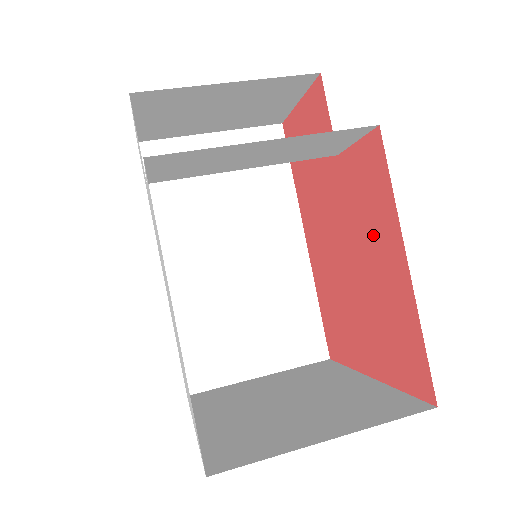
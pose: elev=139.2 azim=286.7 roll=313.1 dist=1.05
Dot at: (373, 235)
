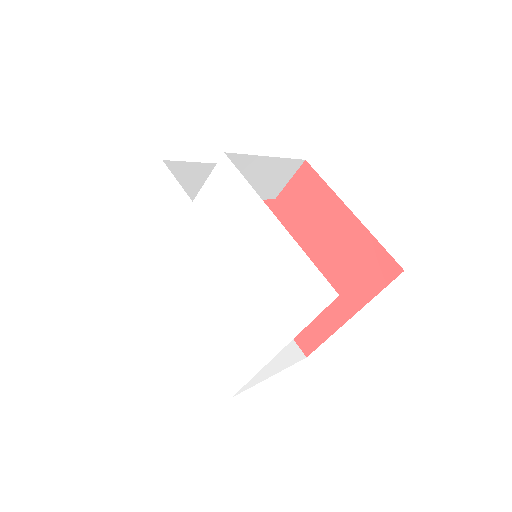
Dot at: (320, 219)
